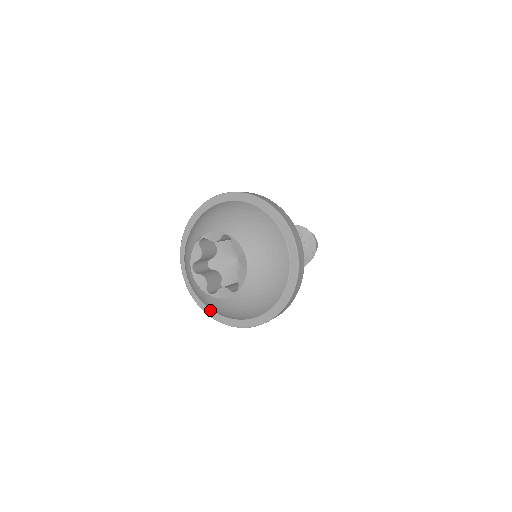
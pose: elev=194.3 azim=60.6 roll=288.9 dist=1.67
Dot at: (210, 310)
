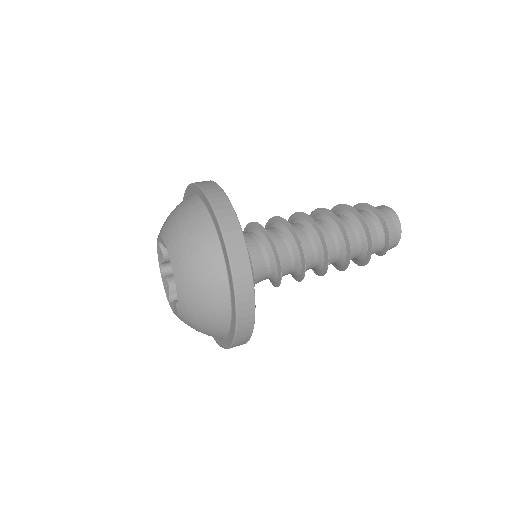
Dot at: (224, 341)
